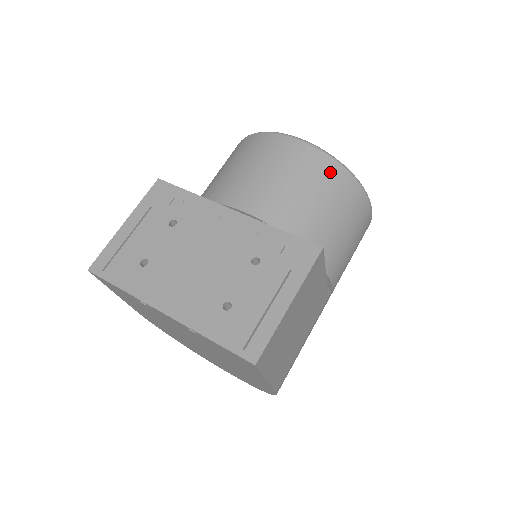
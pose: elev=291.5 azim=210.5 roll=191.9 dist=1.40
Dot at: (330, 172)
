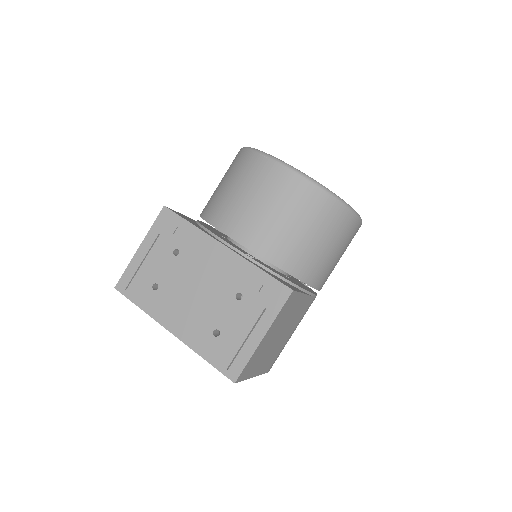
Dot at: (314, 200)
